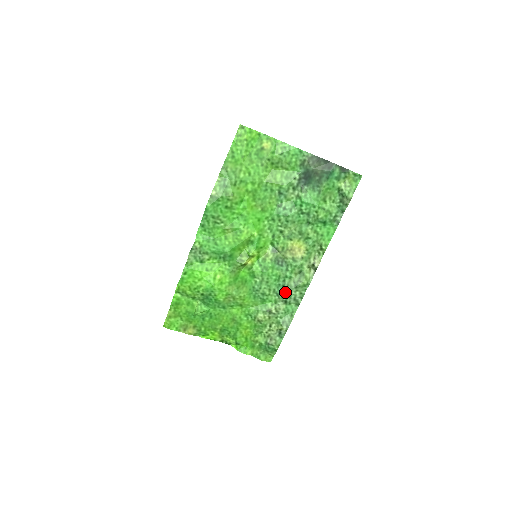
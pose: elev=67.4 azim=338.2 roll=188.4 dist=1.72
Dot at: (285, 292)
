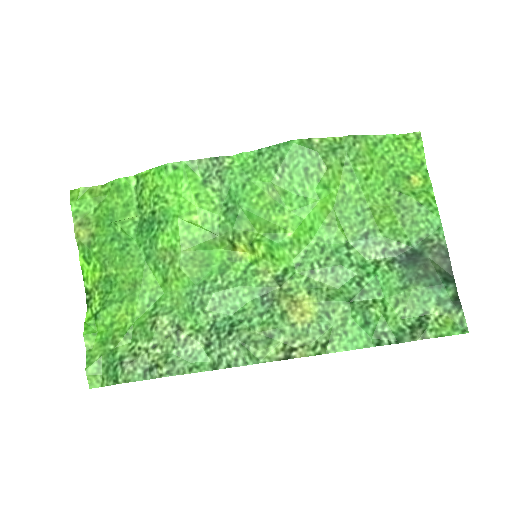
Dot at: (224, 333)
